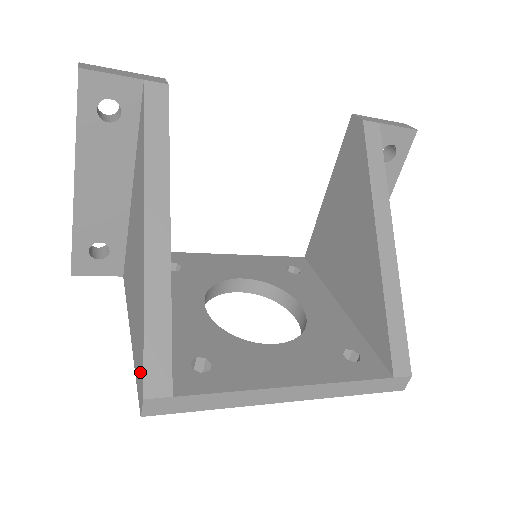
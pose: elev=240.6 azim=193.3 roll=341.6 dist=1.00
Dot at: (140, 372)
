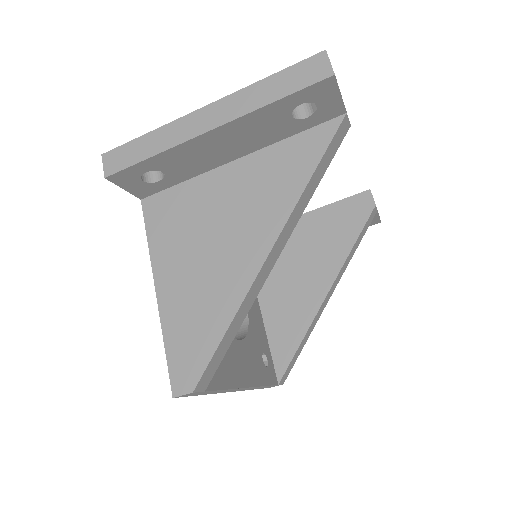
Dot at: (190, 362)
